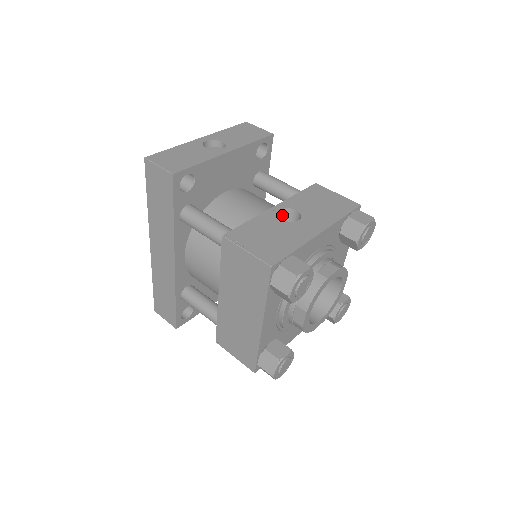
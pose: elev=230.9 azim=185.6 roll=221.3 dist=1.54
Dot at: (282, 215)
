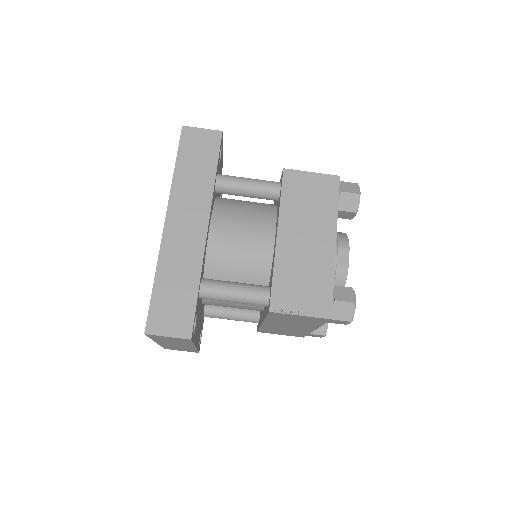
Dot at: occluded
